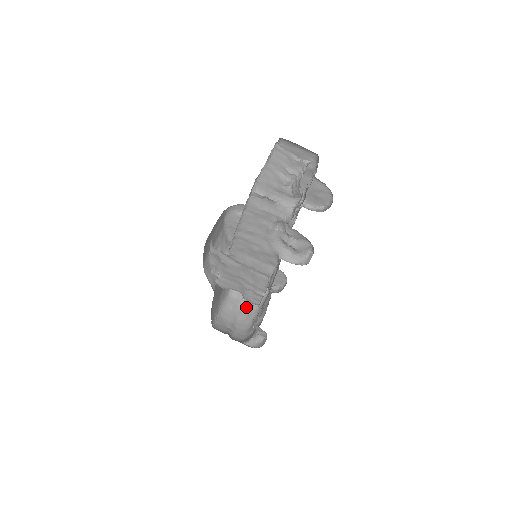
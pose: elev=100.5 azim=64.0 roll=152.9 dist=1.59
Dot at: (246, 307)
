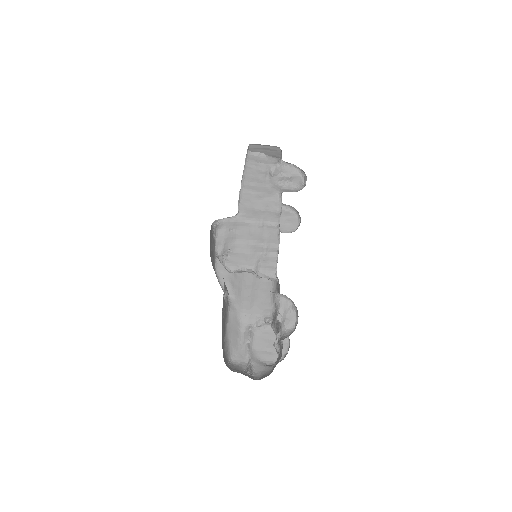
Dot at: (254, 379)
